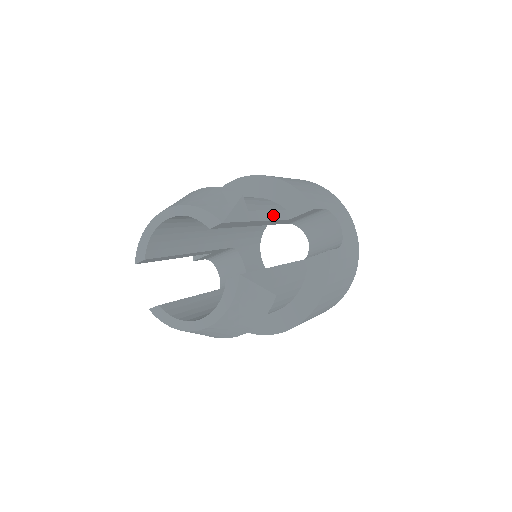
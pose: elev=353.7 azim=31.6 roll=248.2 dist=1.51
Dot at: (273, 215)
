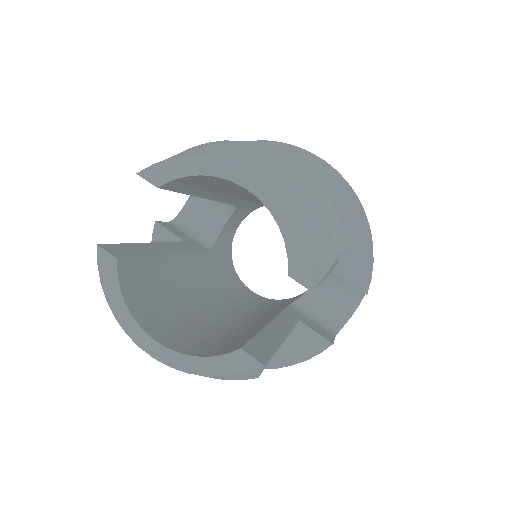
Dot at: (332, 269)
